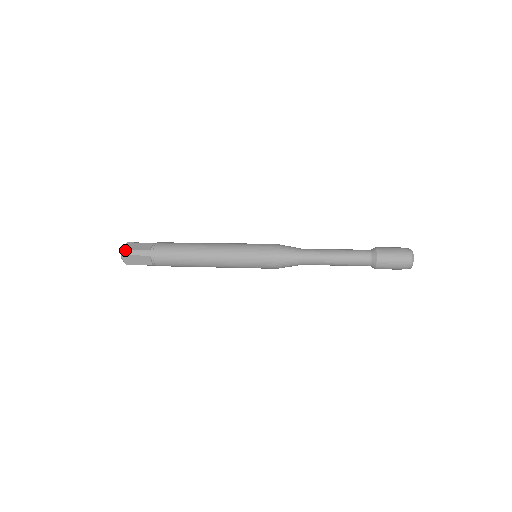
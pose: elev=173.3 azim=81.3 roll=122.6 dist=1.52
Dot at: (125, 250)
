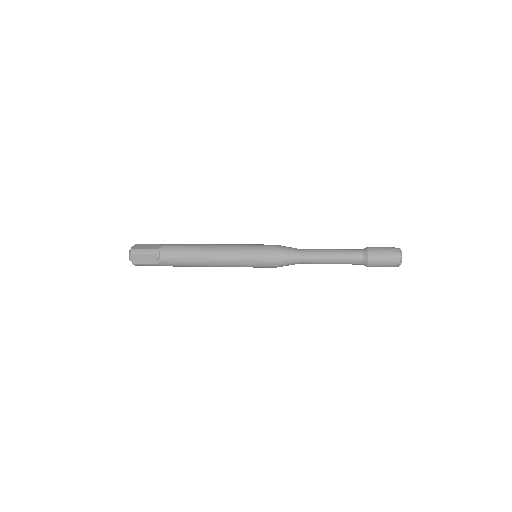
Dot at: (133, 249)
